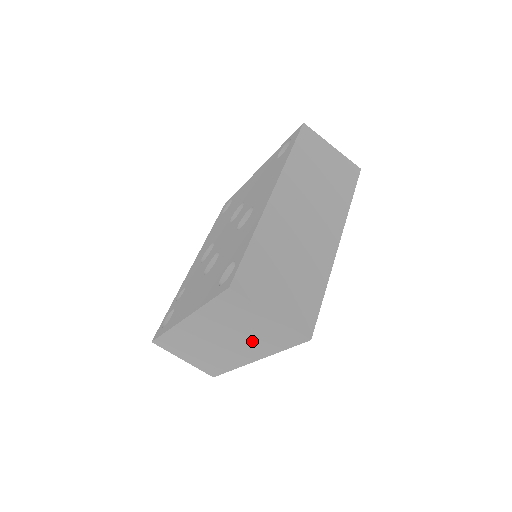
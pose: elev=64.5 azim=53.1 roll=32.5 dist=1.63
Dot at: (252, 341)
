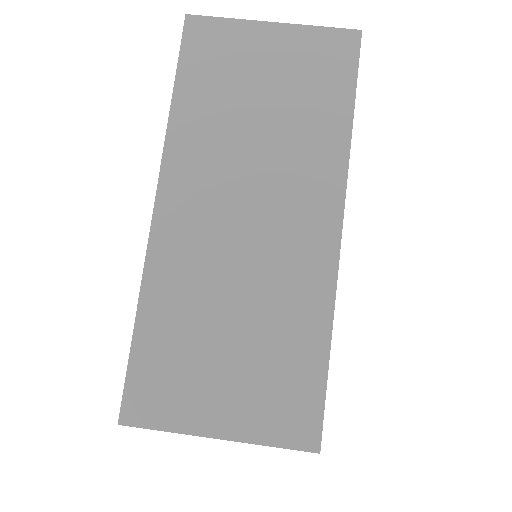
Dot at: (294, 143)
